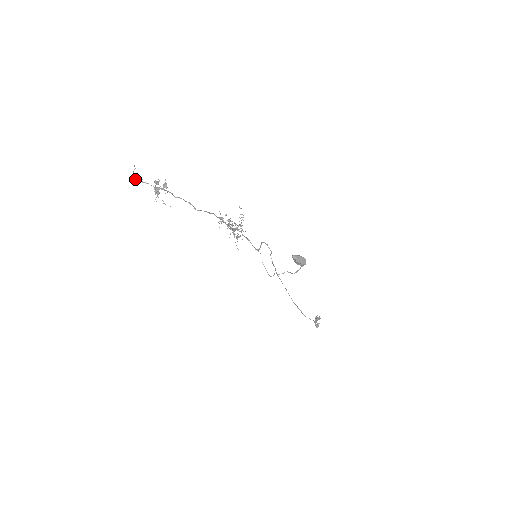
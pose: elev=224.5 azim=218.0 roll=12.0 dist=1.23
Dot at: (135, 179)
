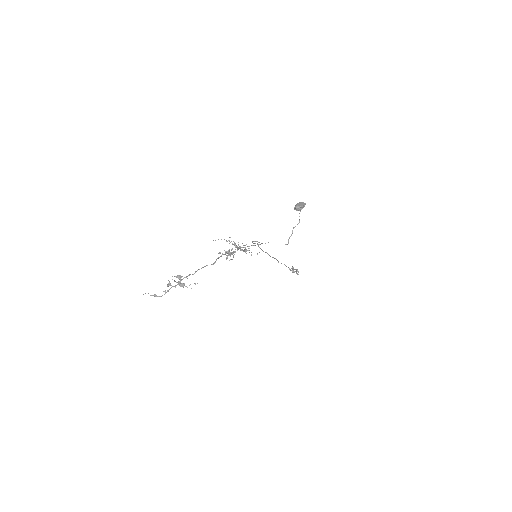
Dot at: occluded
